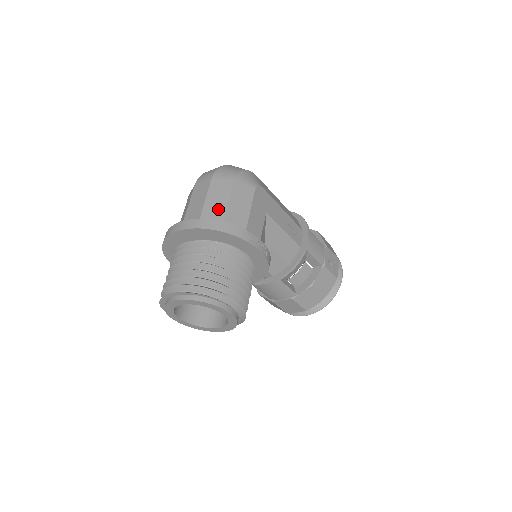
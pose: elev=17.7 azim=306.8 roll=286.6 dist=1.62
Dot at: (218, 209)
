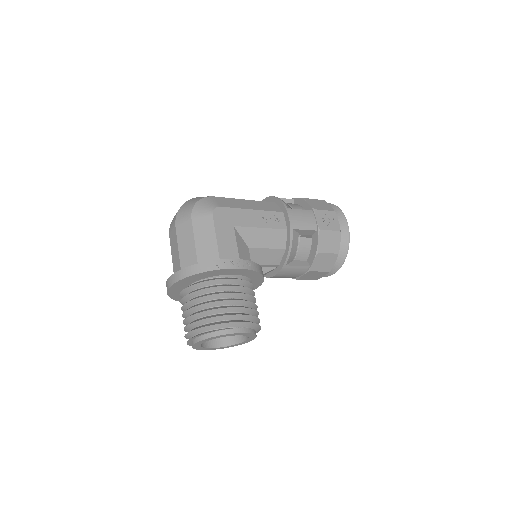
Dot at: (190, 252)
